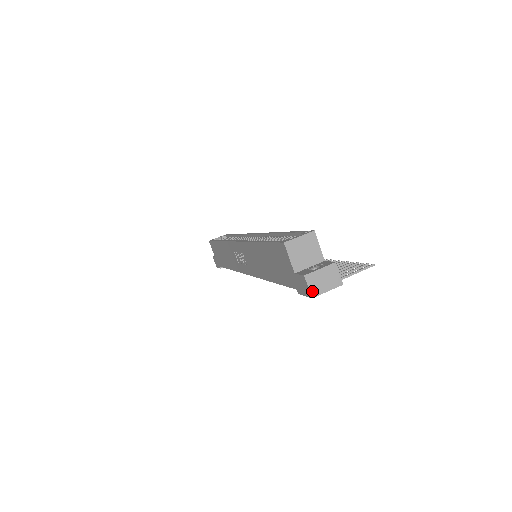
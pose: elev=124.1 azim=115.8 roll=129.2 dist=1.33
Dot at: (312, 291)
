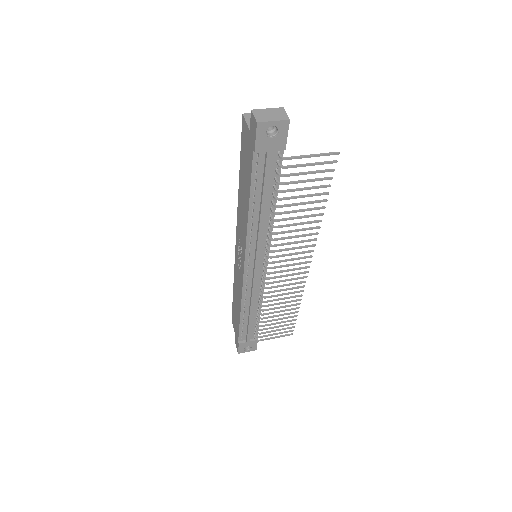
Dot at: (258, 119)
